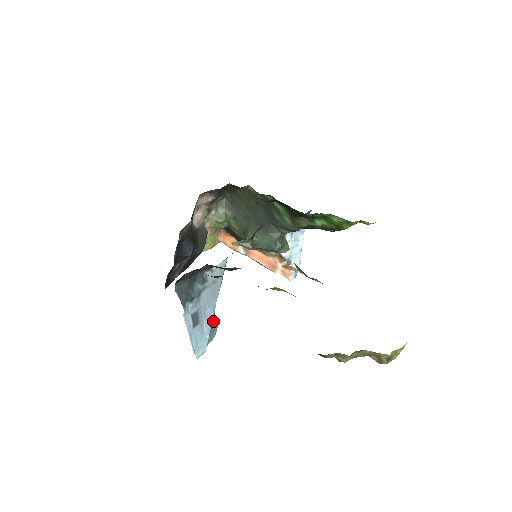
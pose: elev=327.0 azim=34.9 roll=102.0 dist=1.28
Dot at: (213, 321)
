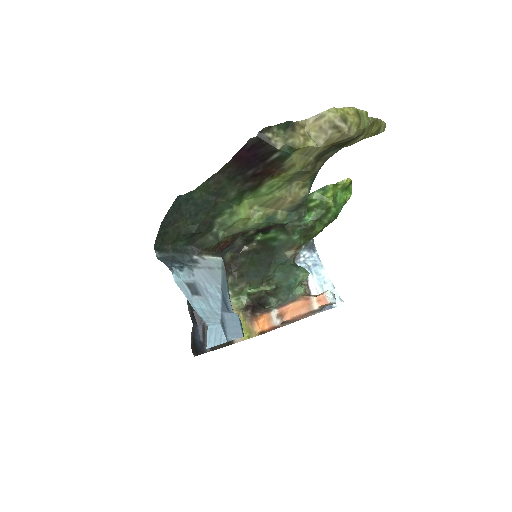
Dot at: (224, 304)
